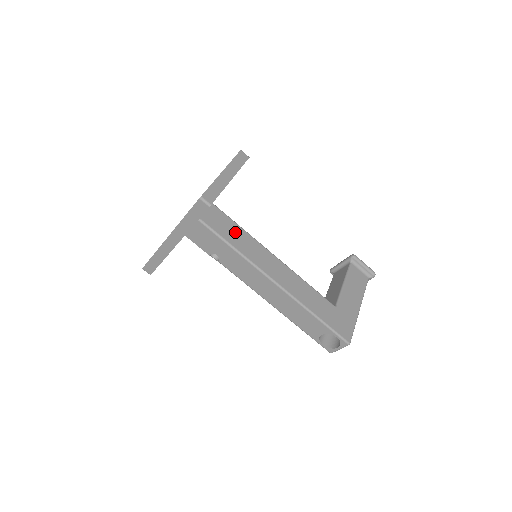
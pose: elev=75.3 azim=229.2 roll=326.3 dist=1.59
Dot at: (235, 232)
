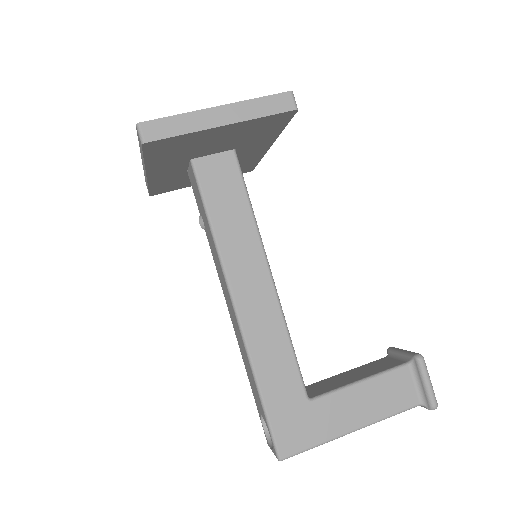
Dot at: (233, 206)
